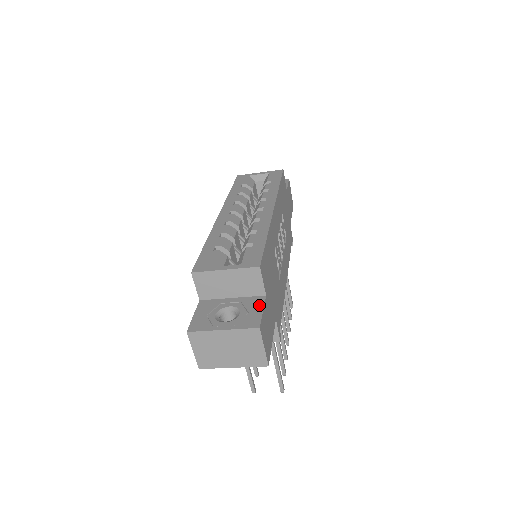
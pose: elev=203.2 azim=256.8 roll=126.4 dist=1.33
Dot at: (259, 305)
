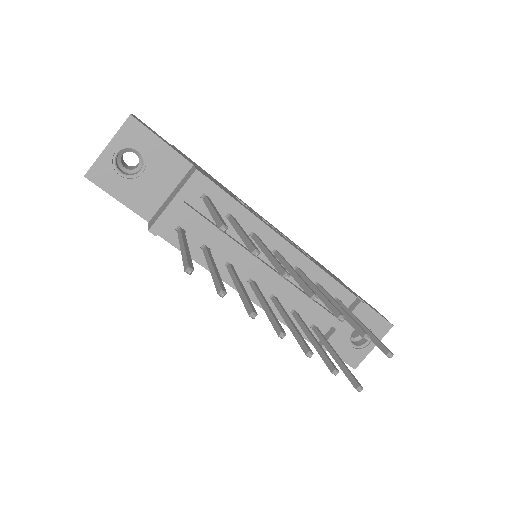
Dot at: occluded
